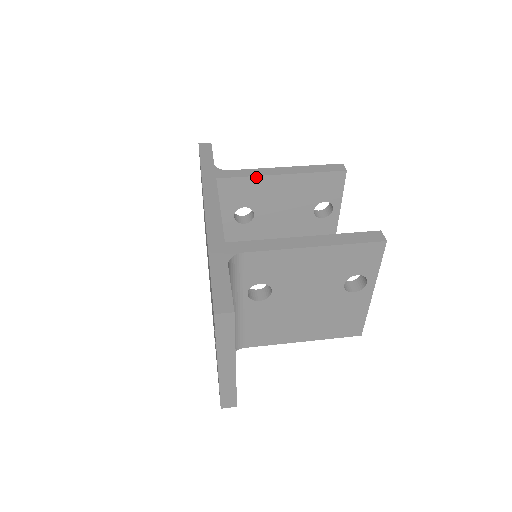
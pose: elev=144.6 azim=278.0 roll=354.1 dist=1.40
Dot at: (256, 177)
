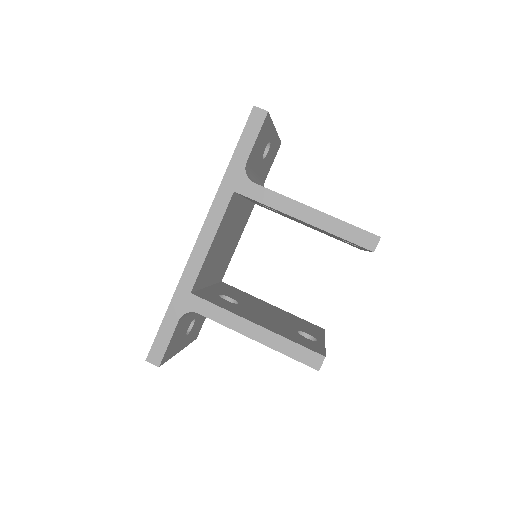
Dot at: (275, 209)
